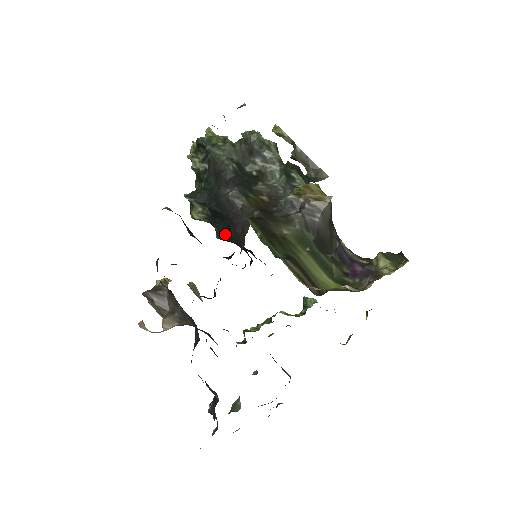
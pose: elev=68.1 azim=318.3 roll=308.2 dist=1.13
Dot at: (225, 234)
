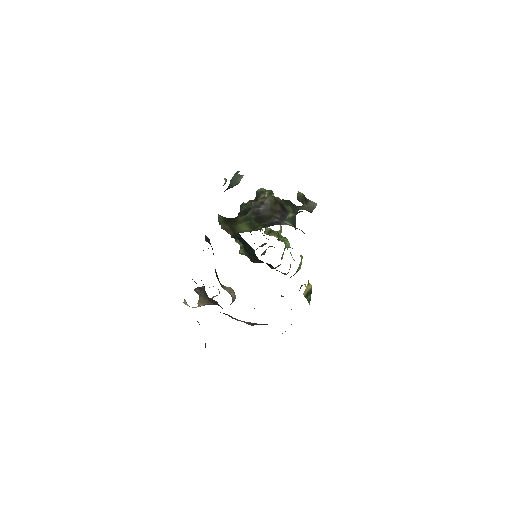
Dot at: (250, 254)
